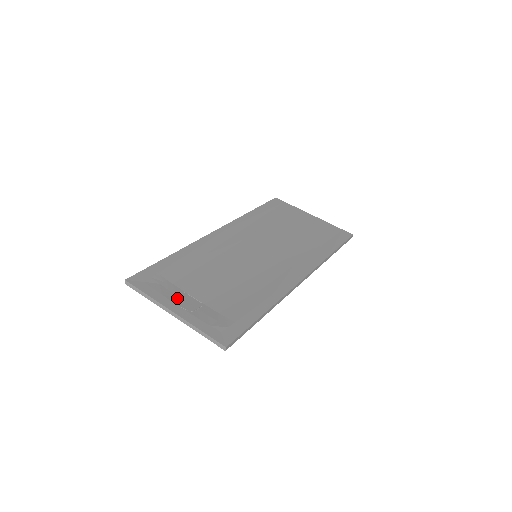
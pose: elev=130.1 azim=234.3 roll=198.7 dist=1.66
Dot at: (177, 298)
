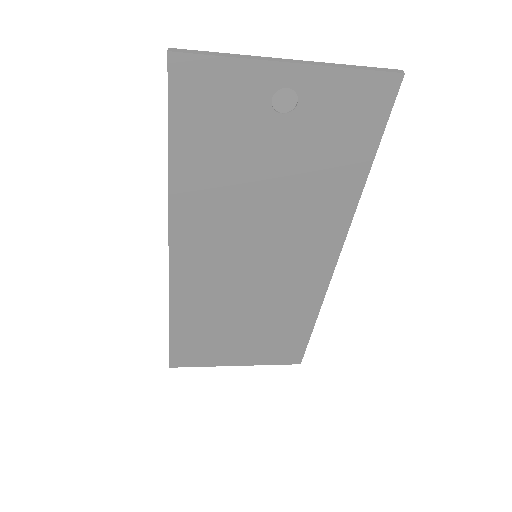
Dot at: (266, 91)
